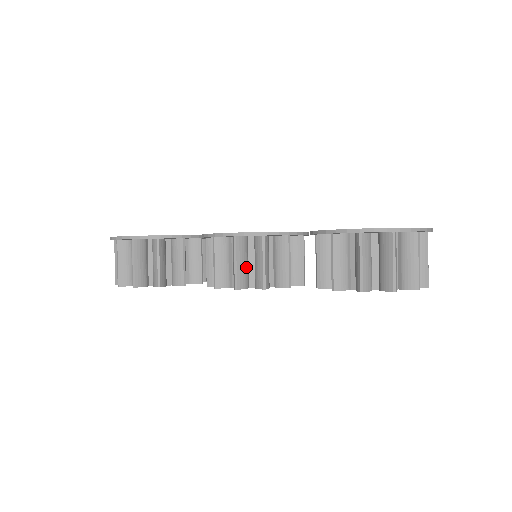
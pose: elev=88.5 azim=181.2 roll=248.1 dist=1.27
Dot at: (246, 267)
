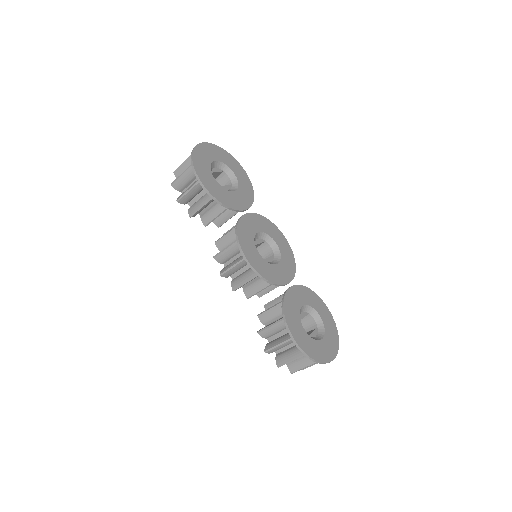
Dot at: (237, 270)
